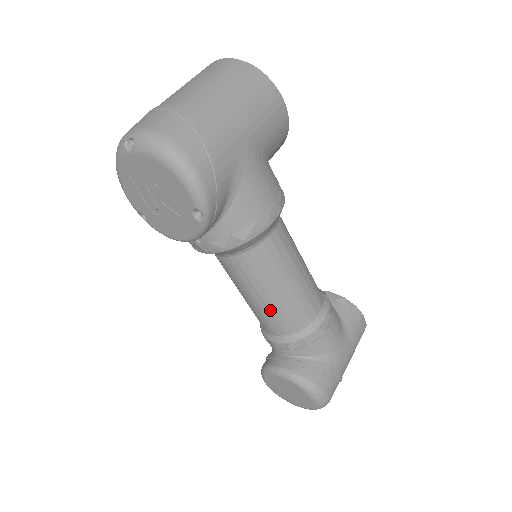
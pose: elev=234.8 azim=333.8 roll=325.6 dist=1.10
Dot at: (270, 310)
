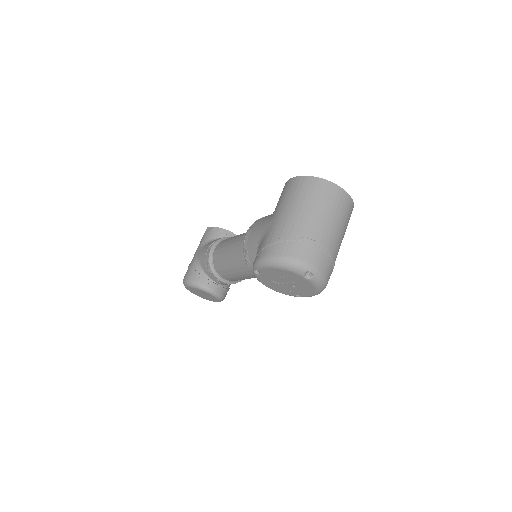
Dot at: (242, 279)
